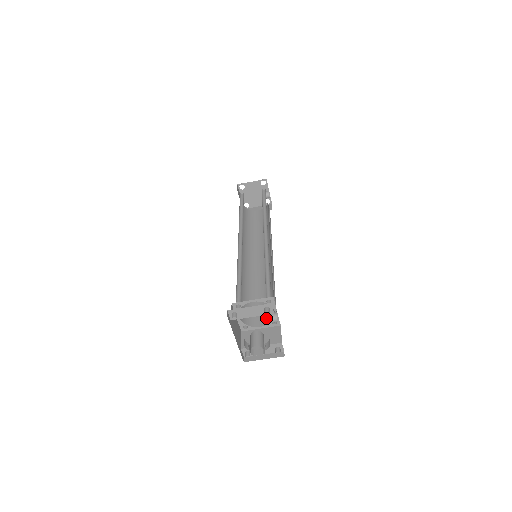
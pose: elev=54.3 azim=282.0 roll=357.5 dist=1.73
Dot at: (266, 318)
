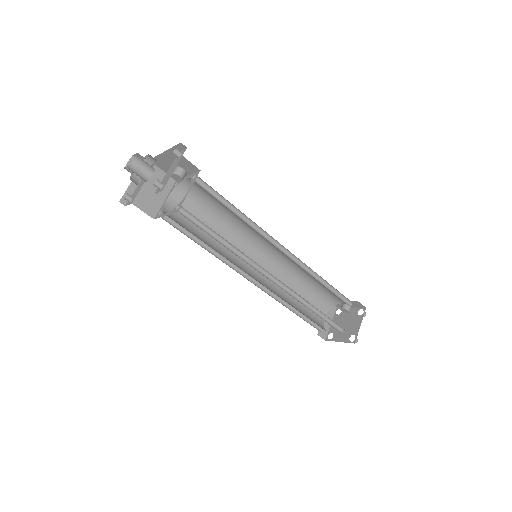
Dot at: occluded
